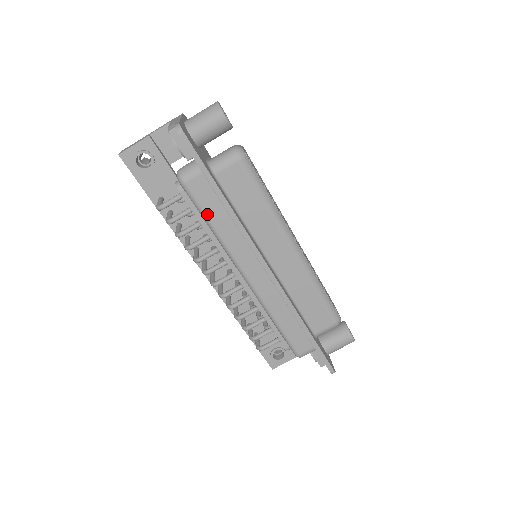
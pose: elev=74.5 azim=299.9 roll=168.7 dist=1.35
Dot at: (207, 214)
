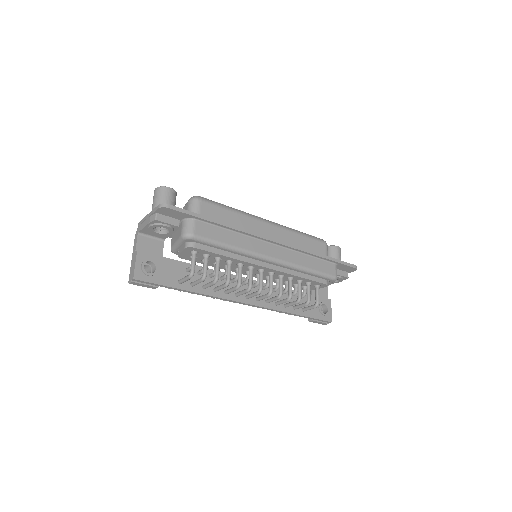
Dot at: (220, 241)
